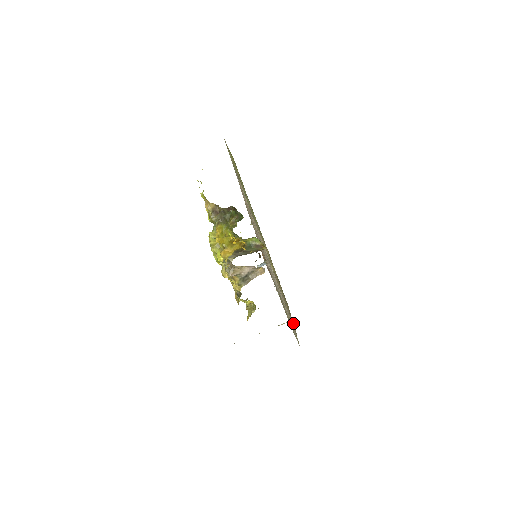
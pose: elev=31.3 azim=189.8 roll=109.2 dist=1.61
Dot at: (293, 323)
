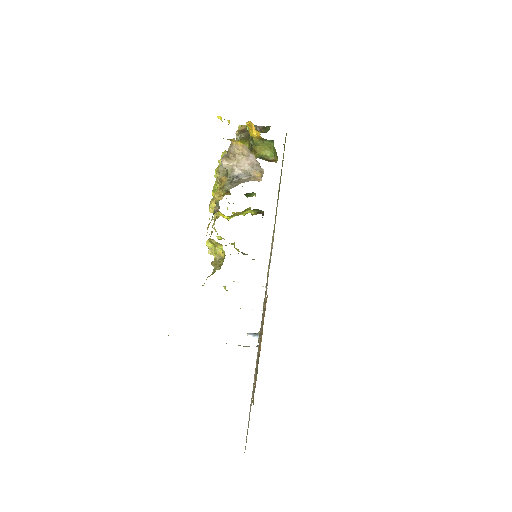
Dot at: (256, 365)
